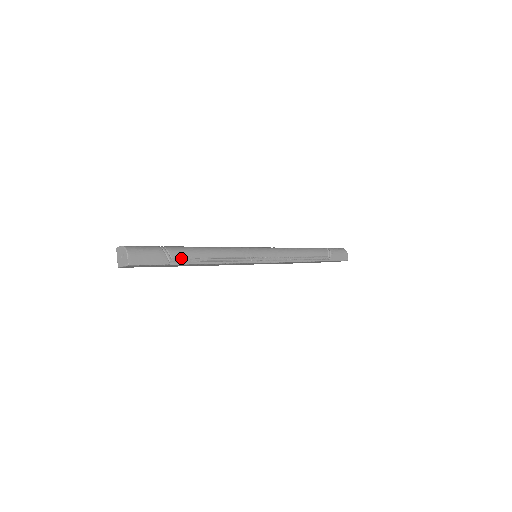
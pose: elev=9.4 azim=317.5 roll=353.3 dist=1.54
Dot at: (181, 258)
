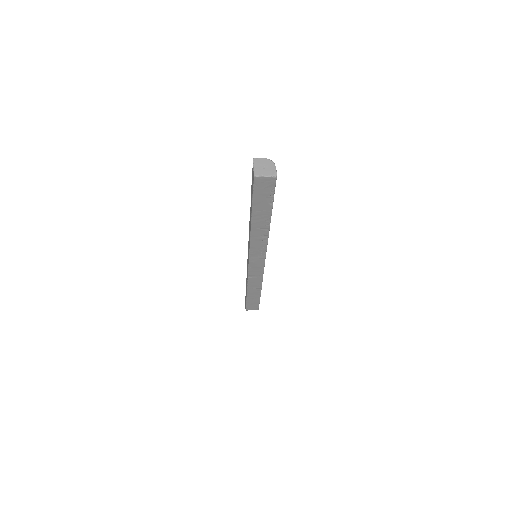
Dot at: occluded
